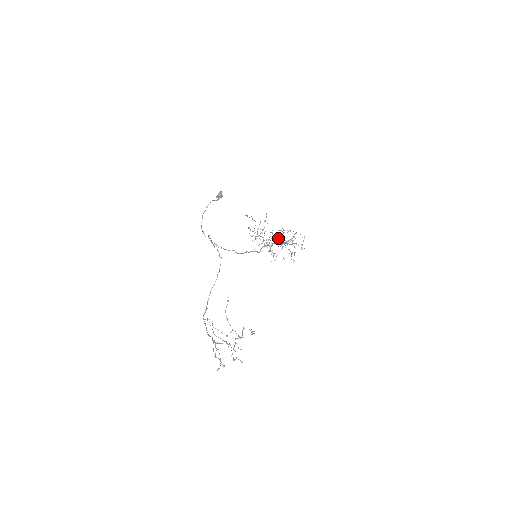
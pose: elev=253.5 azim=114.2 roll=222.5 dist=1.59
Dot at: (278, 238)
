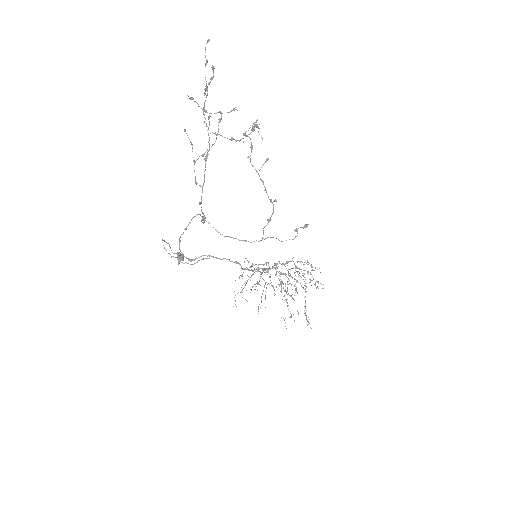
Dot at: (283, 284)
